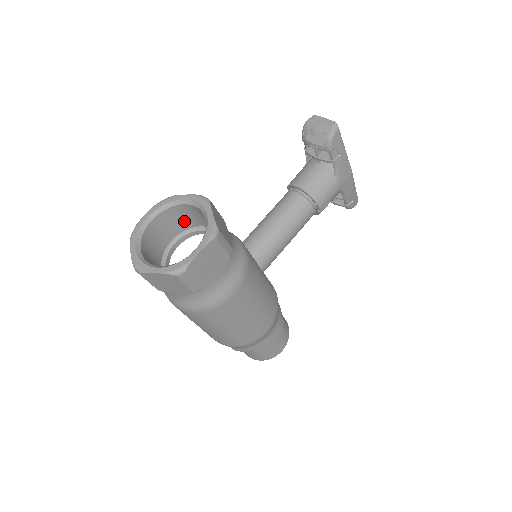
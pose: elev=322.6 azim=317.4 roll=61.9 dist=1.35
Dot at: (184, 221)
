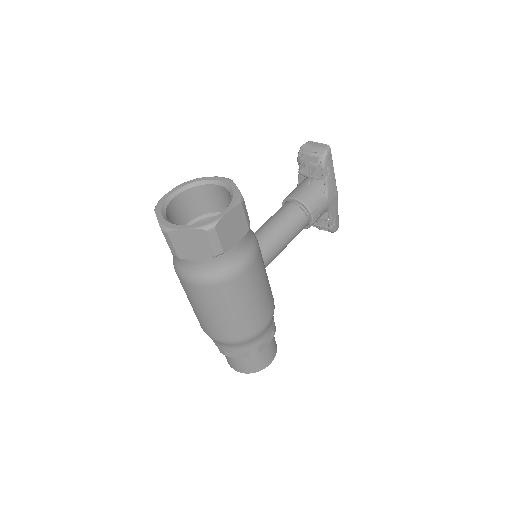
Dot at: (201, 205)
